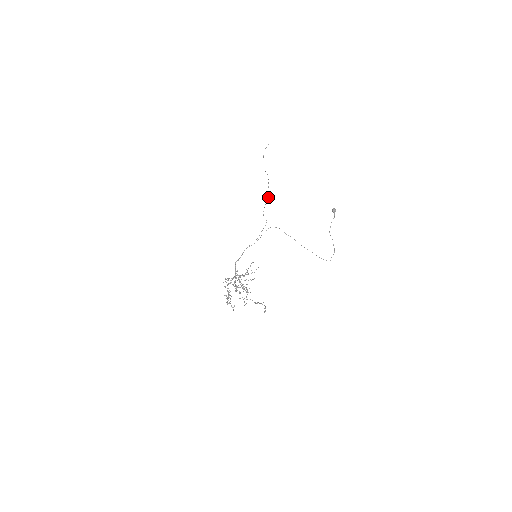
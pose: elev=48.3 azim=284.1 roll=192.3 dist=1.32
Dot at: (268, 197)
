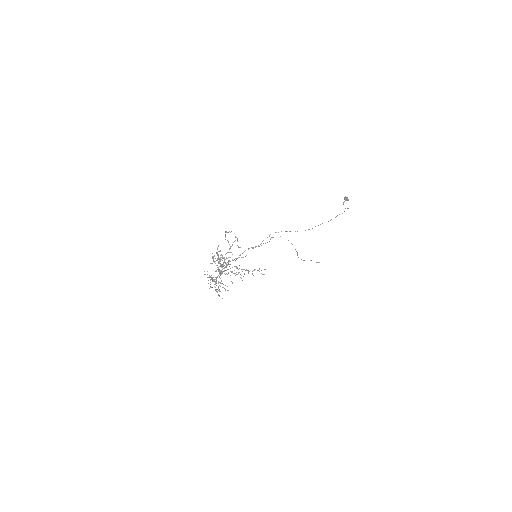
Dot at: occluded
